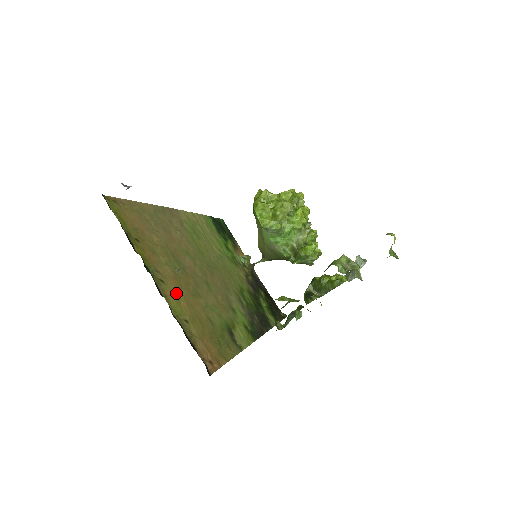
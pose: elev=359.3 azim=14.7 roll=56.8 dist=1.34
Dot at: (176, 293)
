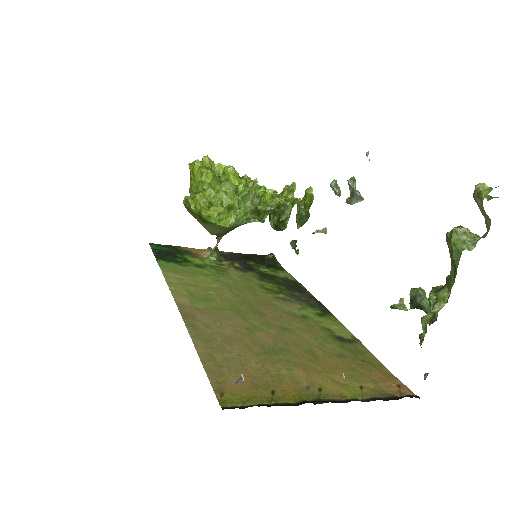
Dot at: (328, 380)
